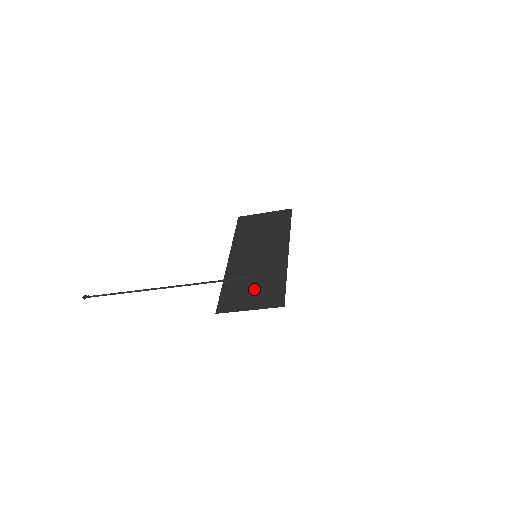
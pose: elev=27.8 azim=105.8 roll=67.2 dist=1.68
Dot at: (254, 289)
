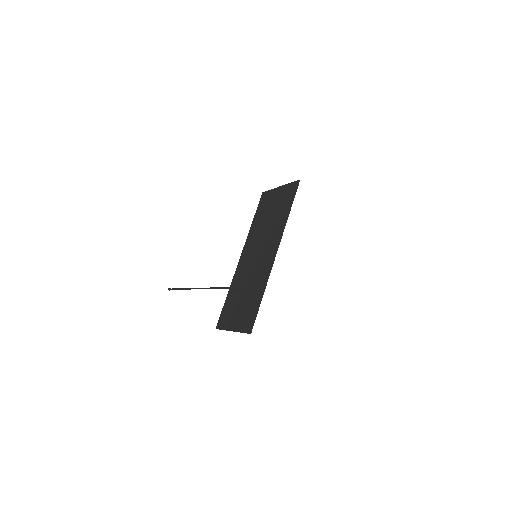
Dot at: (241, 304)
